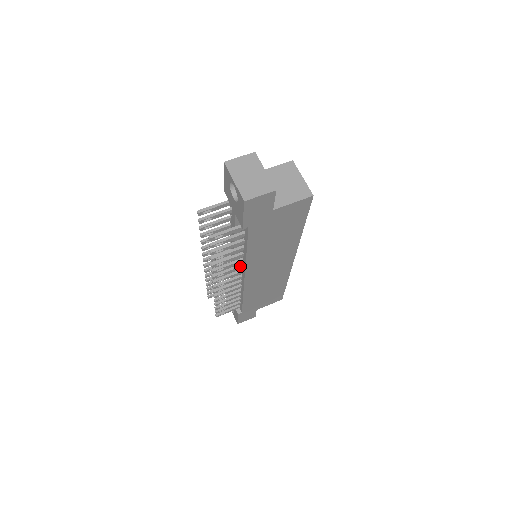
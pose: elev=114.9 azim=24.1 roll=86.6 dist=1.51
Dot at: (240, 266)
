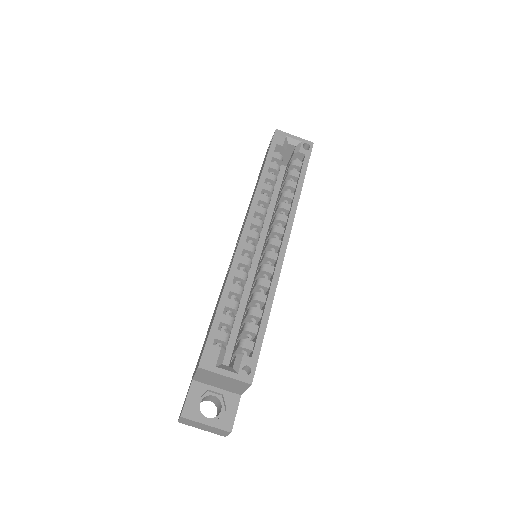
Dot at: occluded
